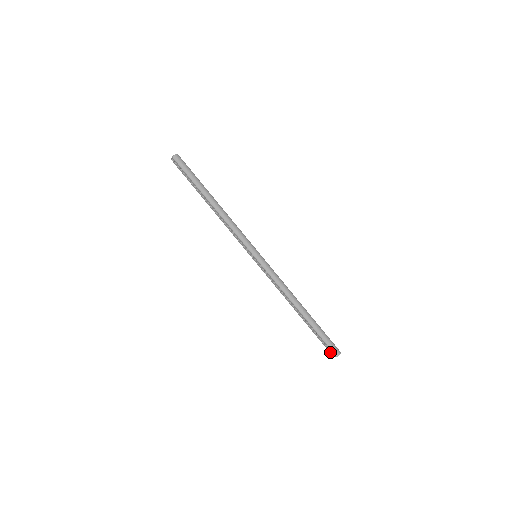
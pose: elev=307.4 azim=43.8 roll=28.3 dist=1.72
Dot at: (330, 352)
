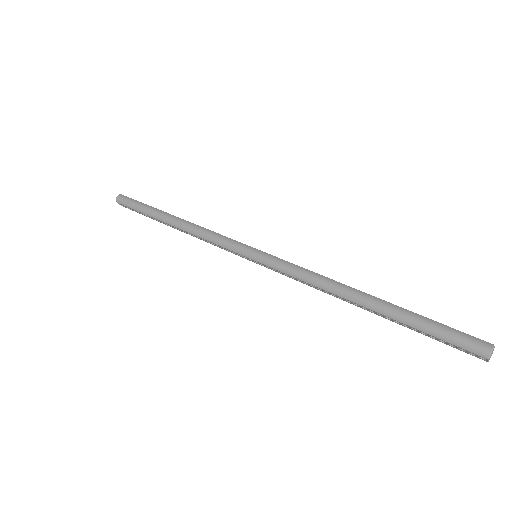
Dot at: (471, 354)
